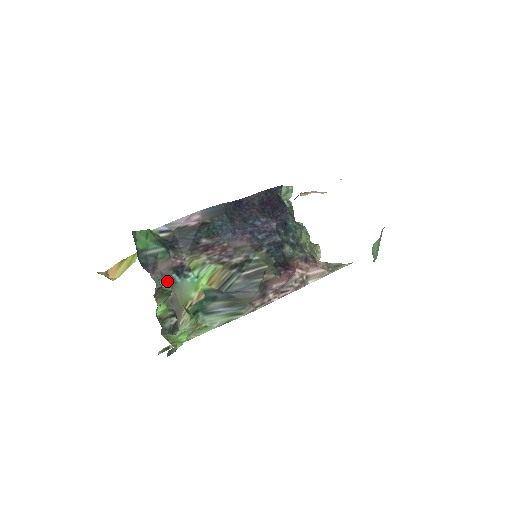
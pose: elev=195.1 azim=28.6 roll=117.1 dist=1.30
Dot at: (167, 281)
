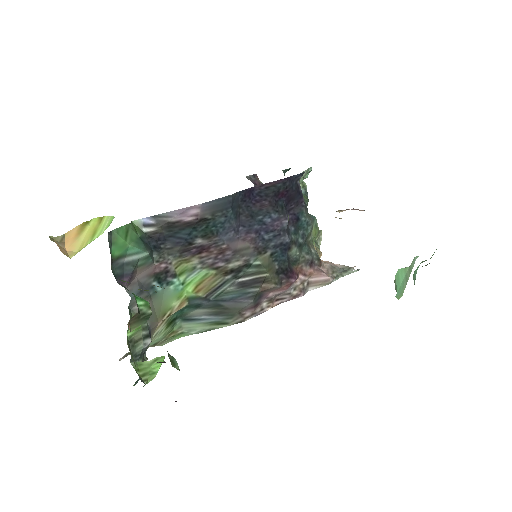
Dot at: (145, 292)
